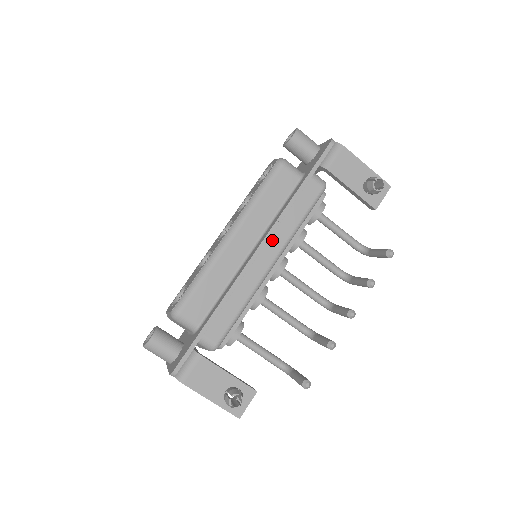
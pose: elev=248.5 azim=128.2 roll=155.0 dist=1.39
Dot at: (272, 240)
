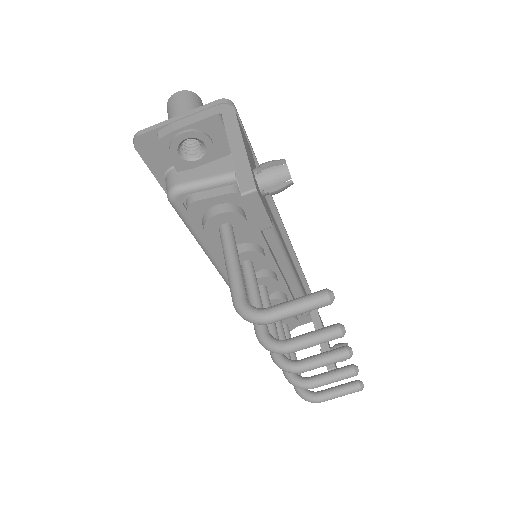
Dot at: (290, 256)
